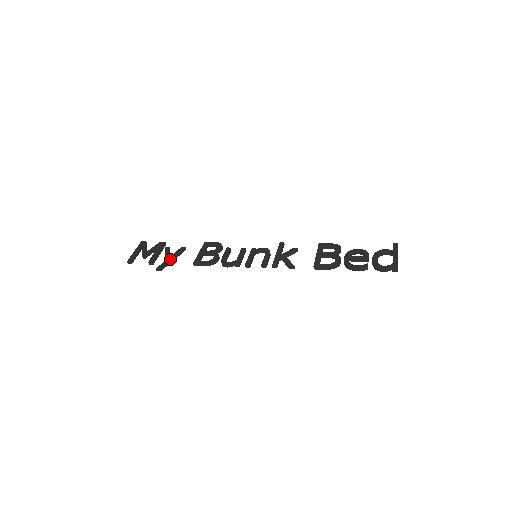
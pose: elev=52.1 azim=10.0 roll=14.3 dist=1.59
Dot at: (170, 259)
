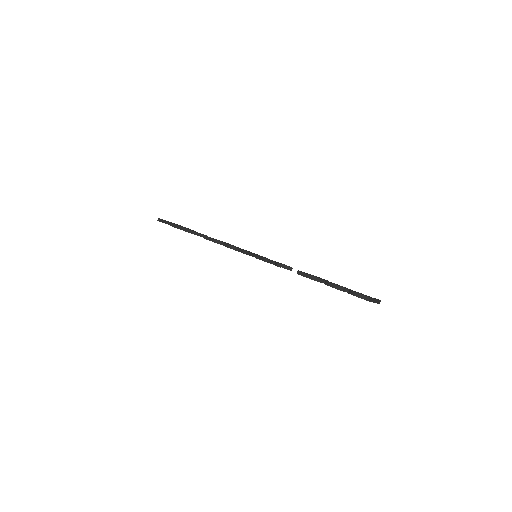
Dot at: occluded
